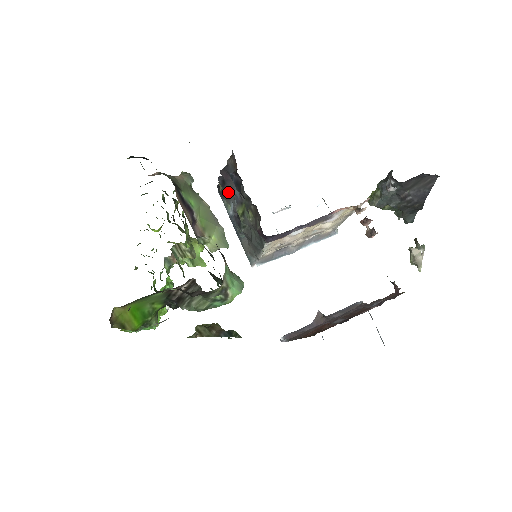
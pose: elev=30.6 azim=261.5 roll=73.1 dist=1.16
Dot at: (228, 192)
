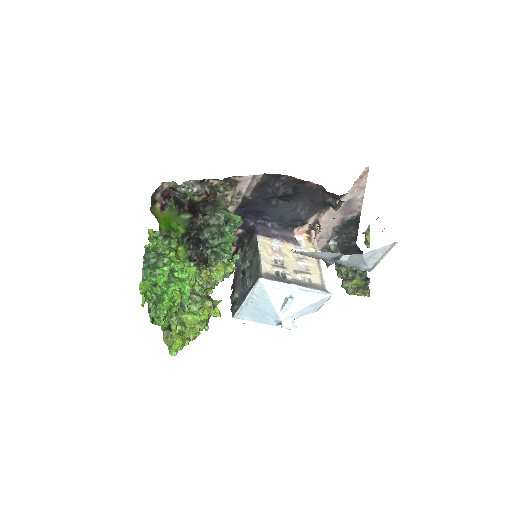
Dot at: (238, 298)
